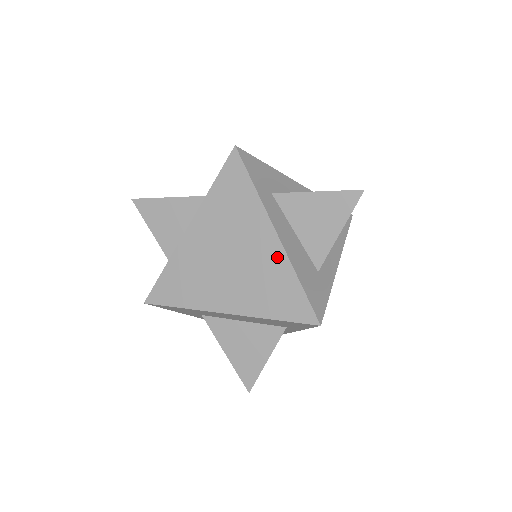
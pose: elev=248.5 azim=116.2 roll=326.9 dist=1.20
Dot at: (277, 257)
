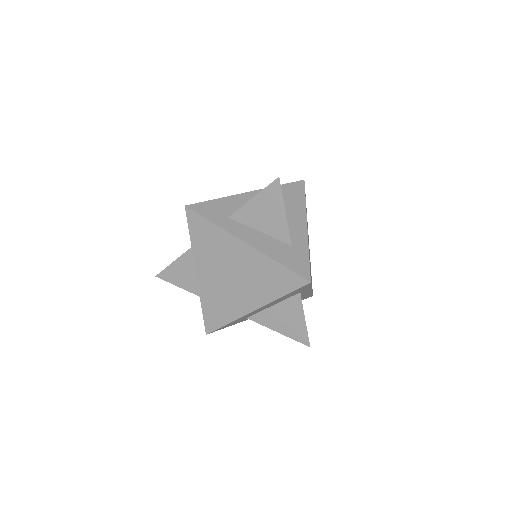
Dot at: (256, 257)
